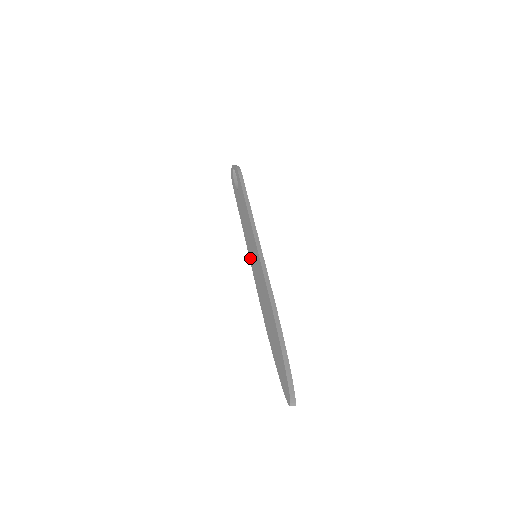
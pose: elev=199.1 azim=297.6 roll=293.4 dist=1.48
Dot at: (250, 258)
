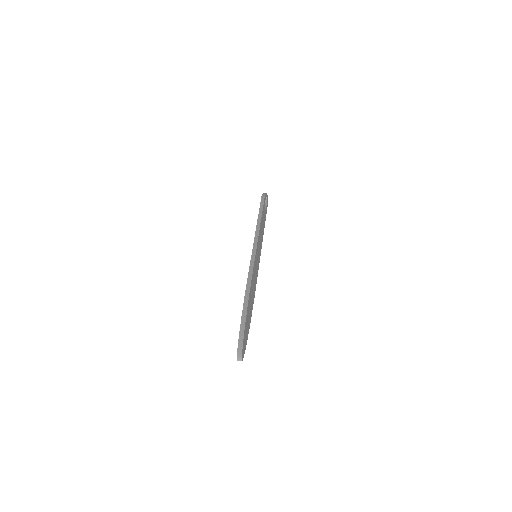
Dot at: occluded
